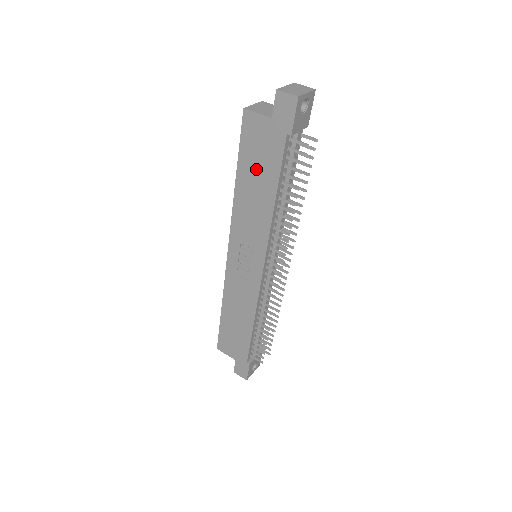
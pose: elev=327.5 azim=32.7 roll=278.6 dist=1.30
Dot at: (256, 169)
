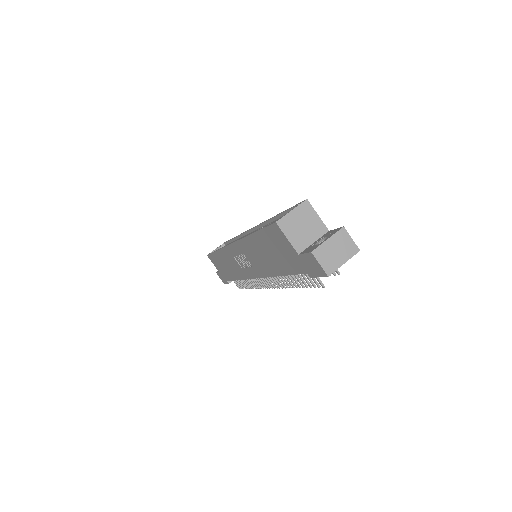
Dot at: (271, 251)
